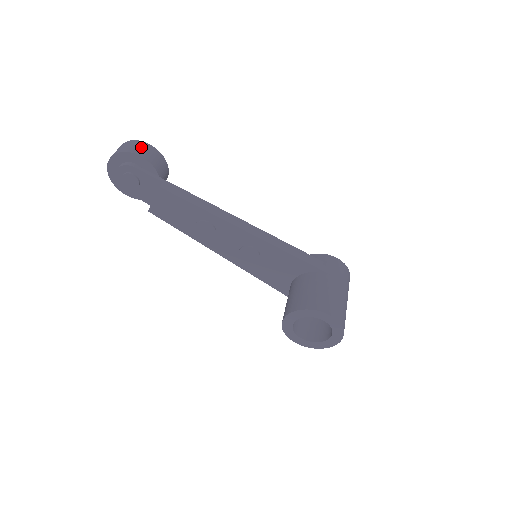
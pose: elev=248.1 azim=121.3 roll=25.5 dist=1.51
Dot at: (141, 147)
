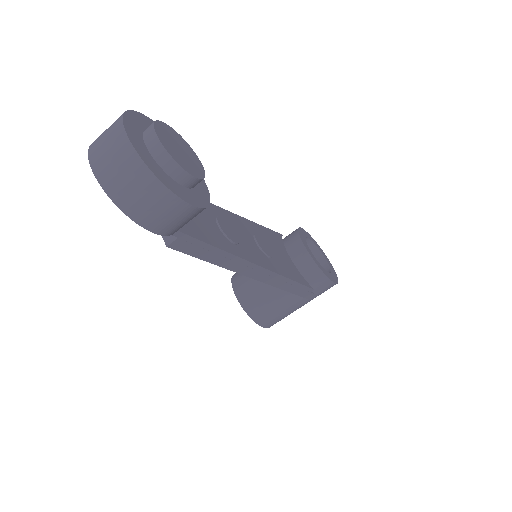
Dot at: (167, 213)
